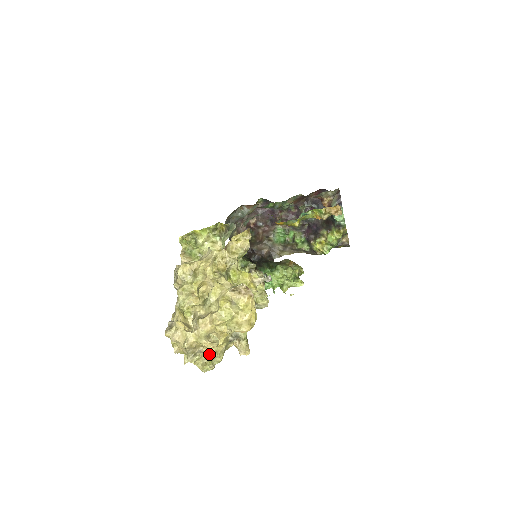
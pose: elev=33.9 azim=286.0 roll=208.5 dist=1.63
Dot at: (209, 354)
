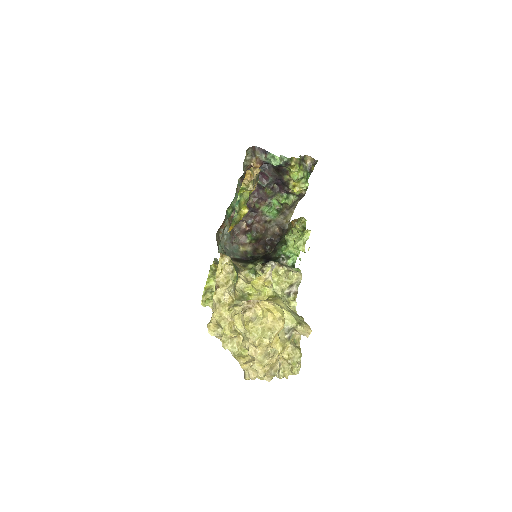
Dot at: (286, 361)
